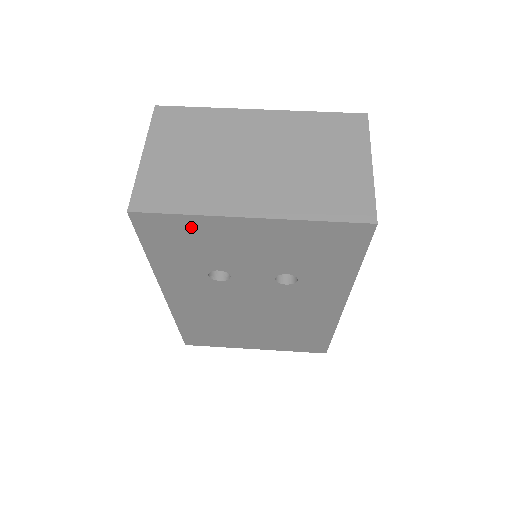
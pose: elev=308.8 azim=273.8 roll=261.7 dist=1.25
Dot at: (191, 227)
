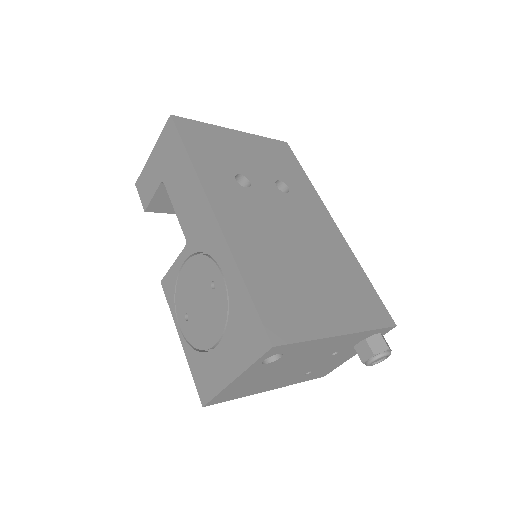
Dot at: (209, 132)
